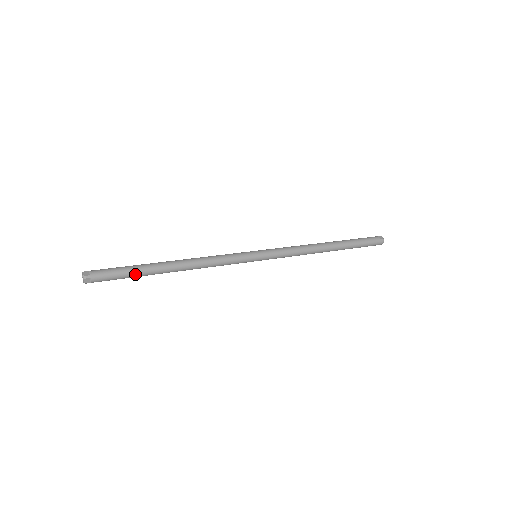
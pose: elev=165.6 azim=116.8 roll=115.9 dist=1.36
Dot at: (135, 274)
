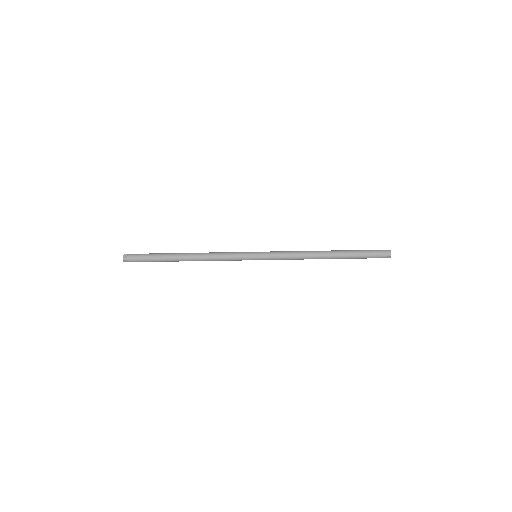
Dot at: (157, 255)
